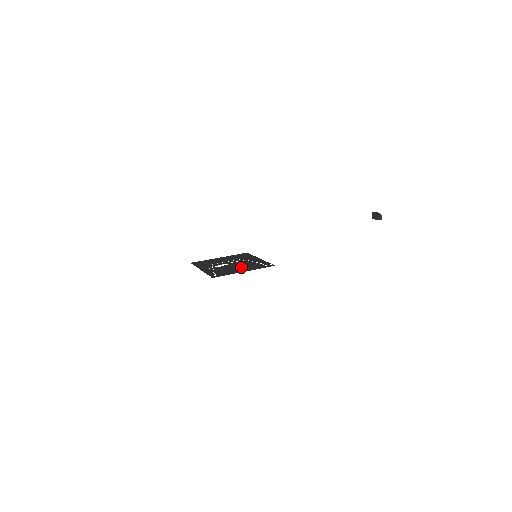
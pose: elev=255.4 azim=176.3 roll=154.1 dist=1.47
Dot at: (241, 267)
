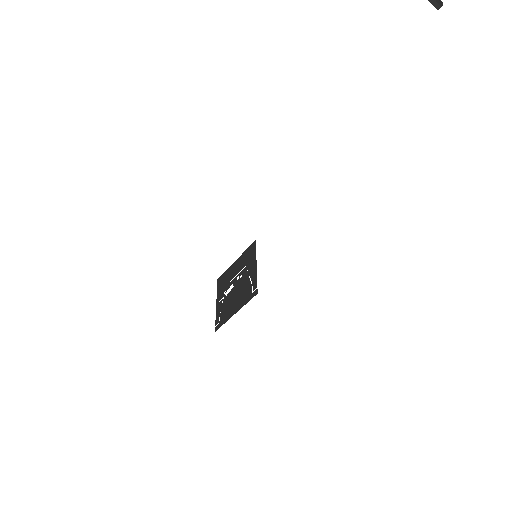
Dot at: (237, 298)
